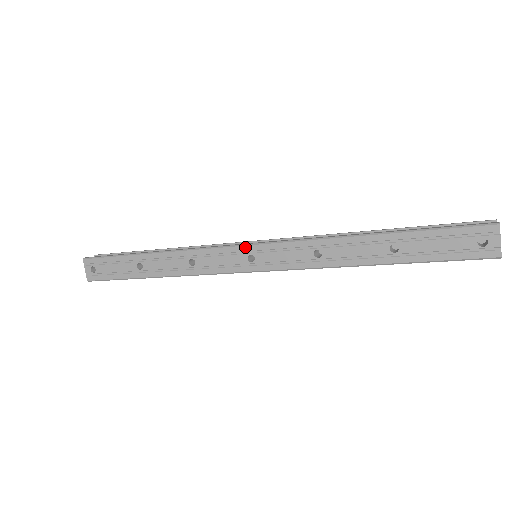
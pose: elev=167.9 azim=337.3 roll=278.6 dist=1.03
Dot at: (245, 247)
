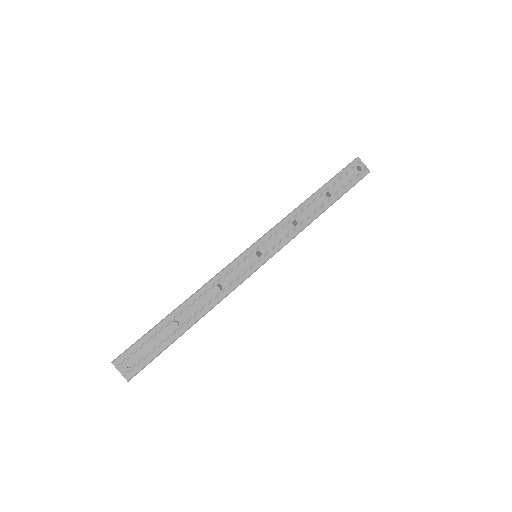
Dot at: (250, 249)
